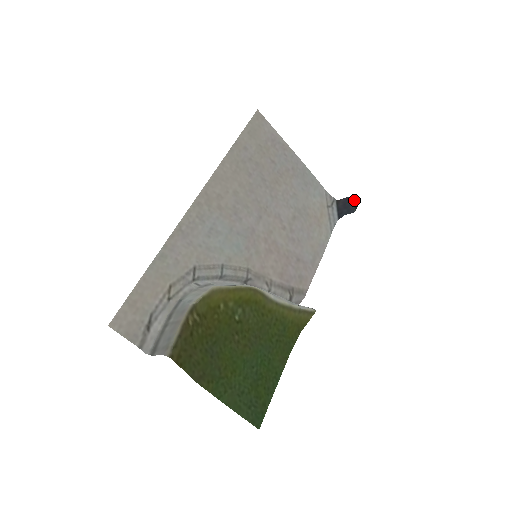
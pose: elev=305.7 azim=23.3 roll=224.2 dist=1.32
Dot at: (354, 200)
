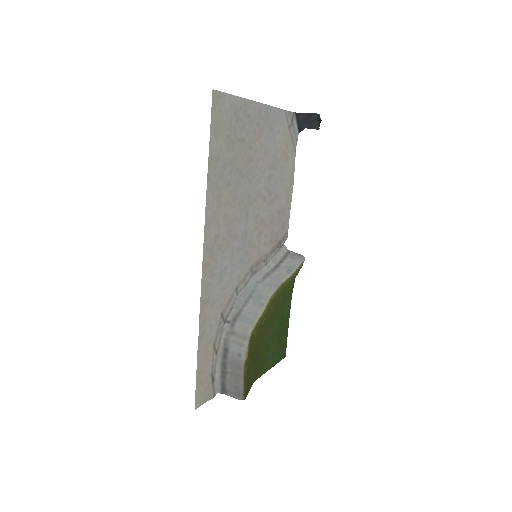
Dot at: (317, 117)
